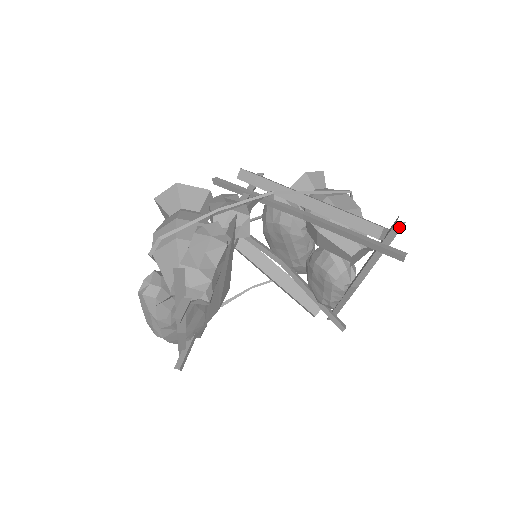
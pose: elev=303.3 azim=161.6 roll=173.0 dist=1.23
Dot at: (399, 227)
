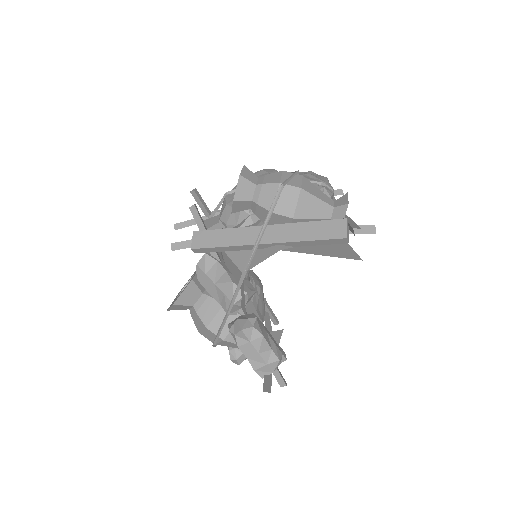
Dot at: occluded
